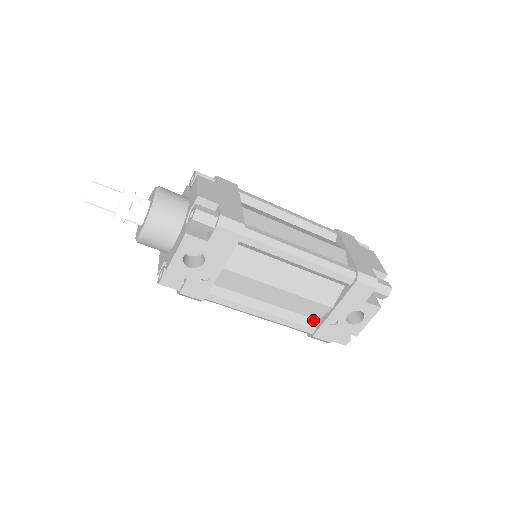
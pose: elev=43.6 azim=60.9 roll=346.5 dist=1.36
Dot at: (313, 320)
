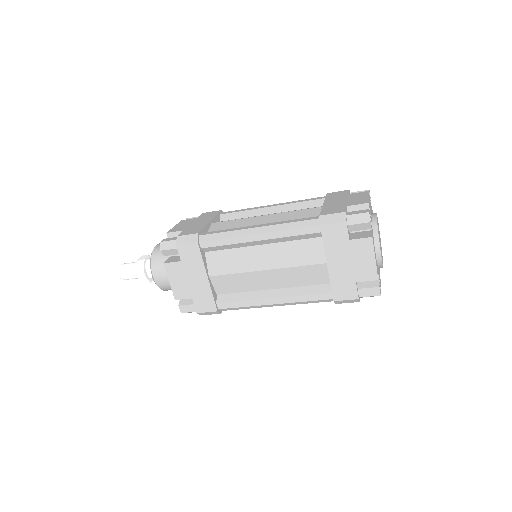
Dot at: occluded
